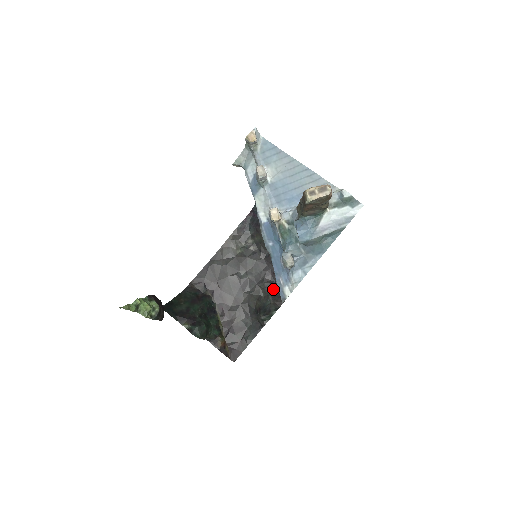
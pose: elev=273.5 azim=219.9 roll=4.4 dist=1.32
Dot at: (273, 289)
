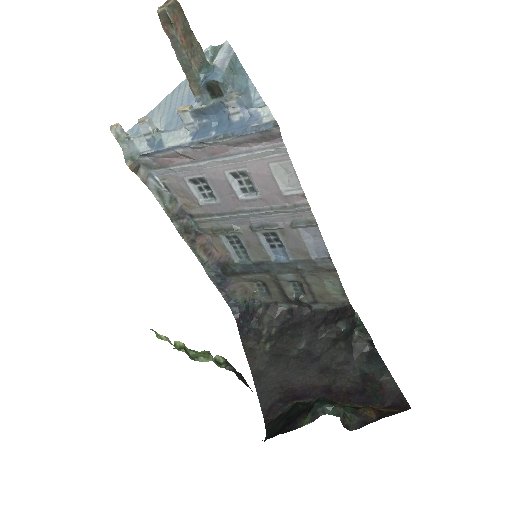
Dot at: (332, 321)
